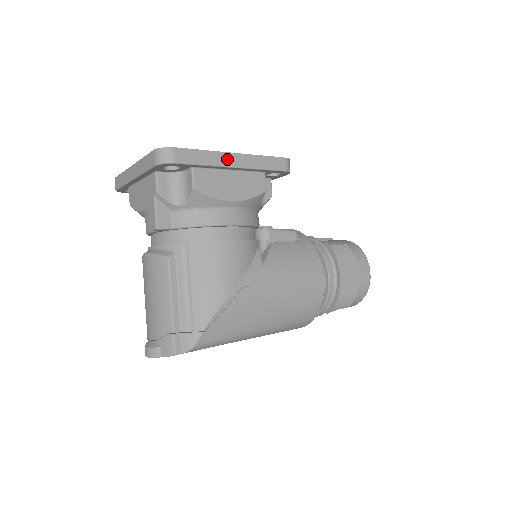
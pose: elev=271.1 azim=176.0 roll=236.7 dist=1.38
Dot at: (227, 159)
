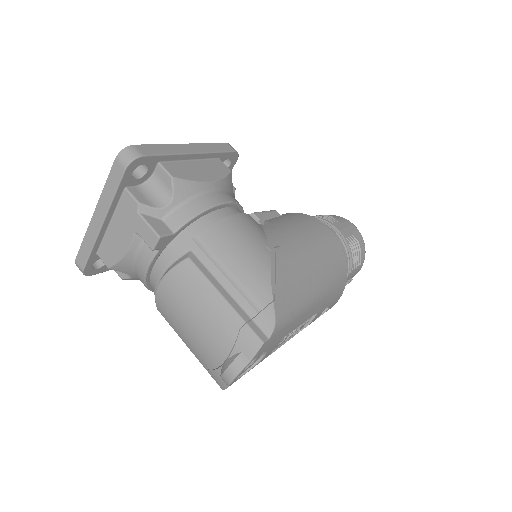
Dot at: (184, 148)
